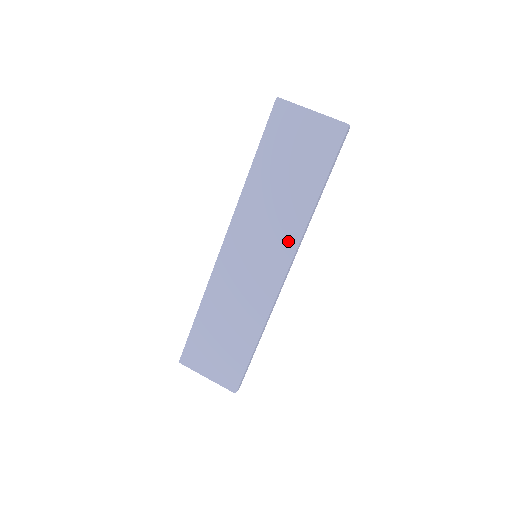
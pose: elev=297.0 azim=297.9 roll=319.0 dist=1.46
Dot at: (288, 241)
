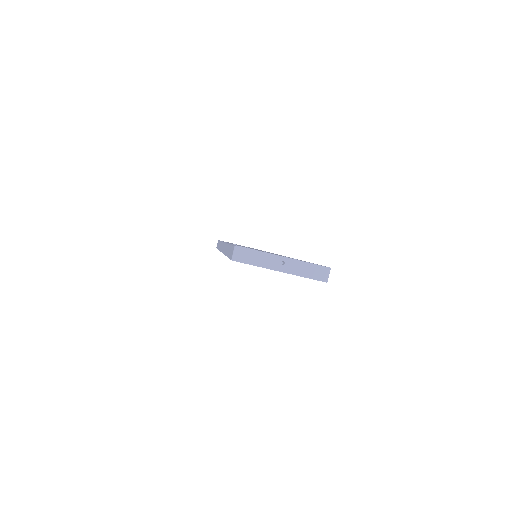
Dot at: occluded
